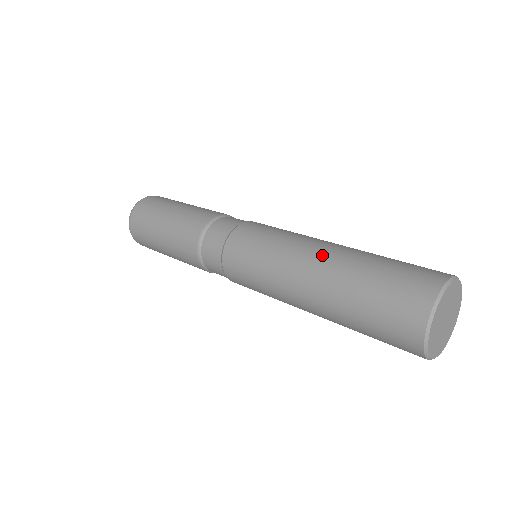
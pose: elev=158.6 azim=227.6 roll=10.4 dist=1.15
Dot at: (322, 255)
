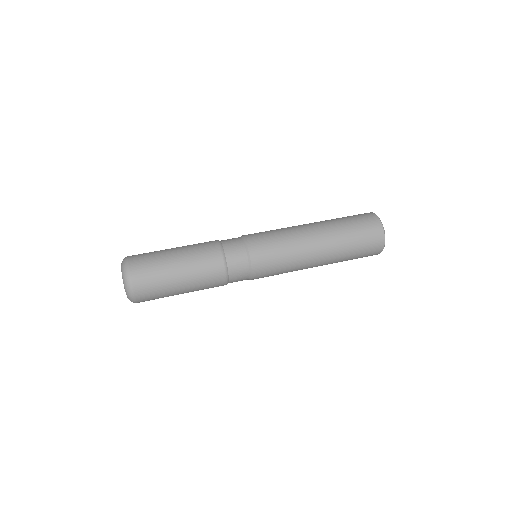
Dot at: (316, 228)
